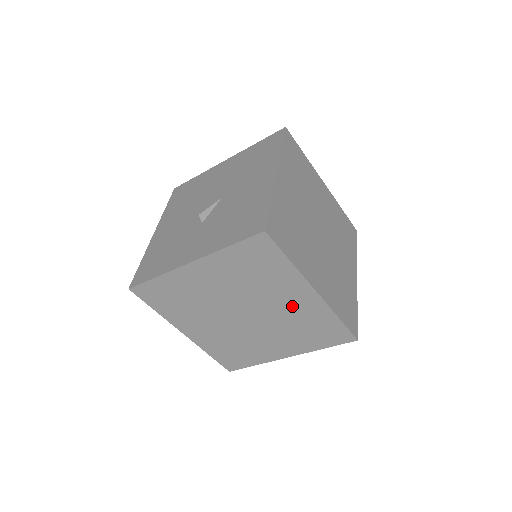
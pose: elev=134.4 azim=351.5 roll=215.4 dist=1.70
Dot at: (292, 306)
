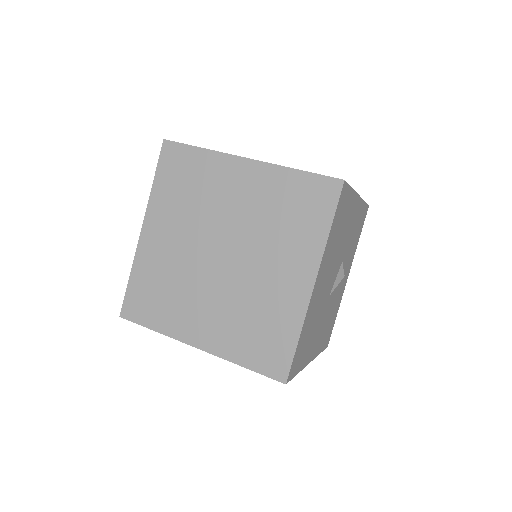
Dot at: (247, 198)
